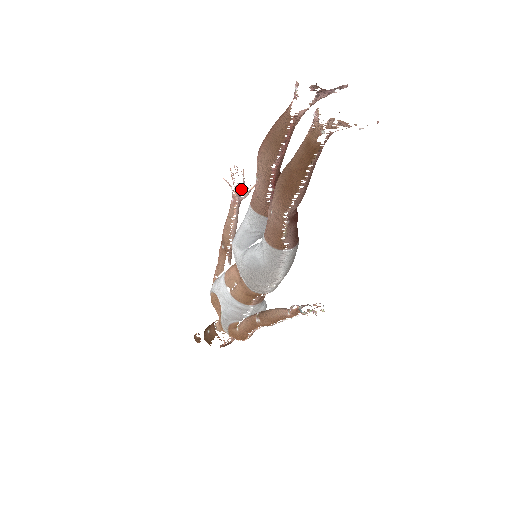
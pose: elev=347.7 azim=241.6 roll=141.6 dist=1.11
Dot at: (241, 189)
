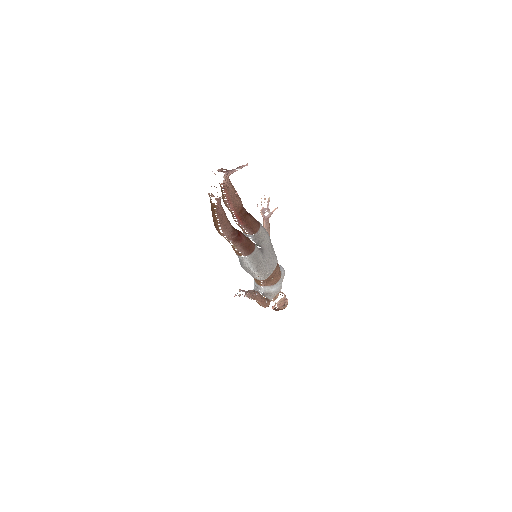
Dot at: (266, 211)
